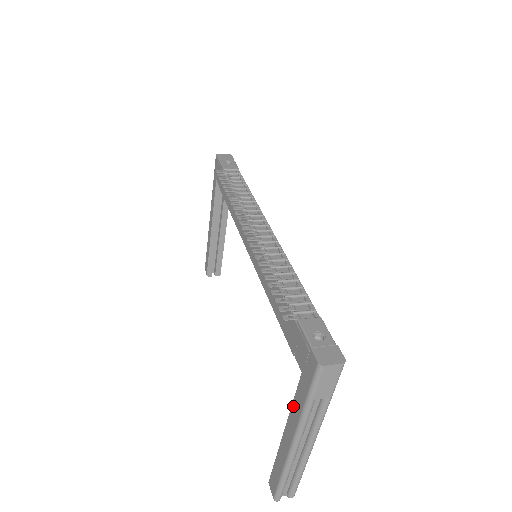
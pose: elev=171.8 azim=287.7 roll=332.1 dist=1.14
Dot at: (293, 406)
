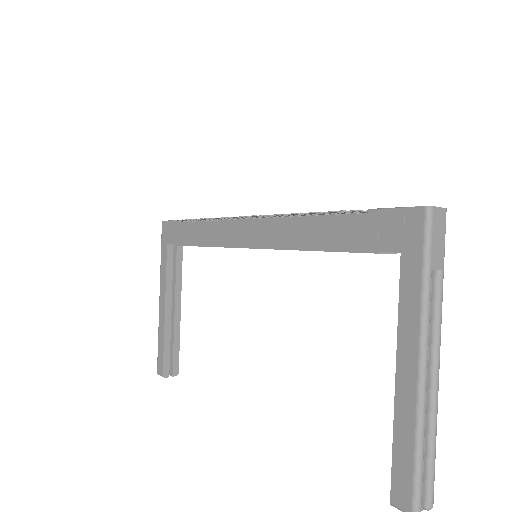
Dot at: (401, 312)
